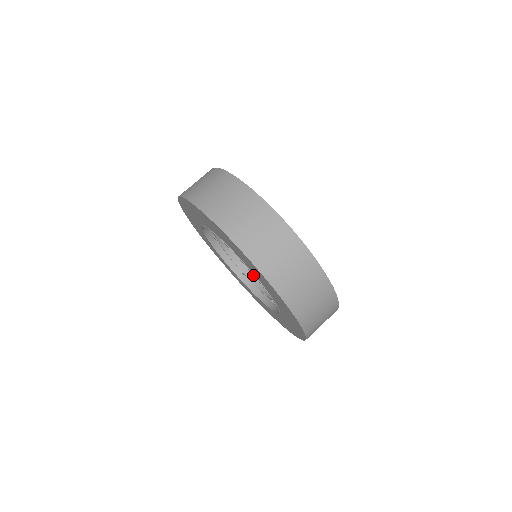
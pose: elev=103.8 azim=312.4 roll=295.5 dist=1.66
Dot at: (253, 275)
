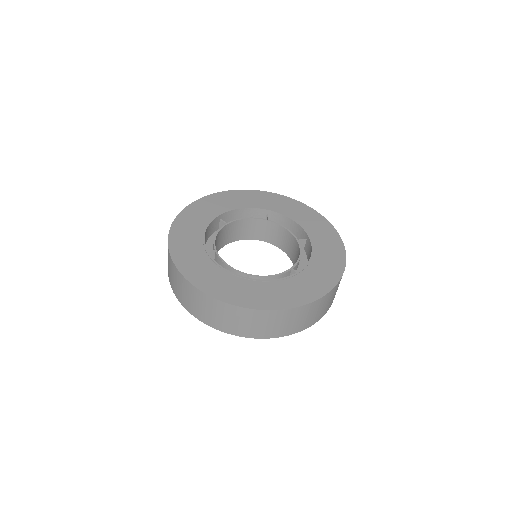
Dot at: (270, 239)
